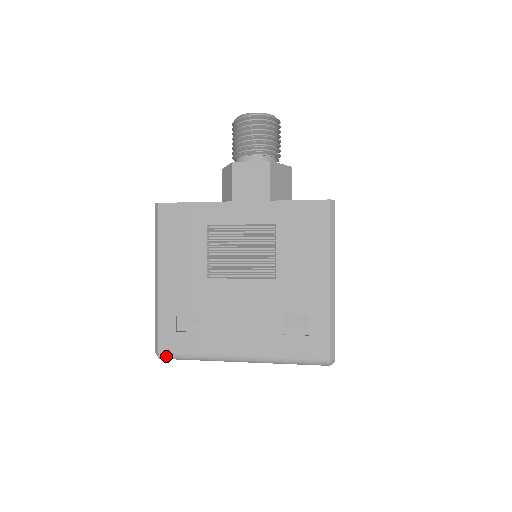
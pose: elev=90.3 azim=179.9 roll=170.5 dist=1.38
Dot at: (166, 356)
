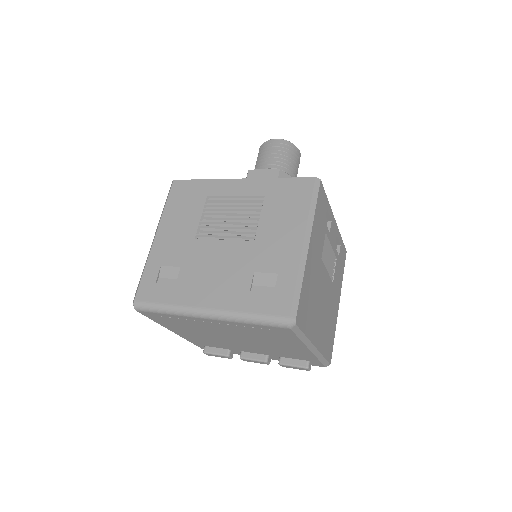
Dot at: (140, 305)
